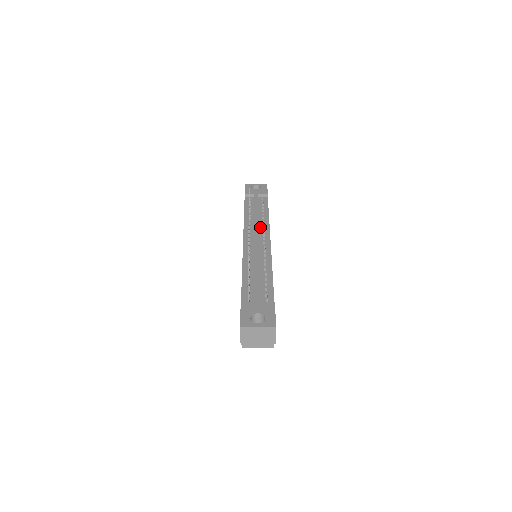
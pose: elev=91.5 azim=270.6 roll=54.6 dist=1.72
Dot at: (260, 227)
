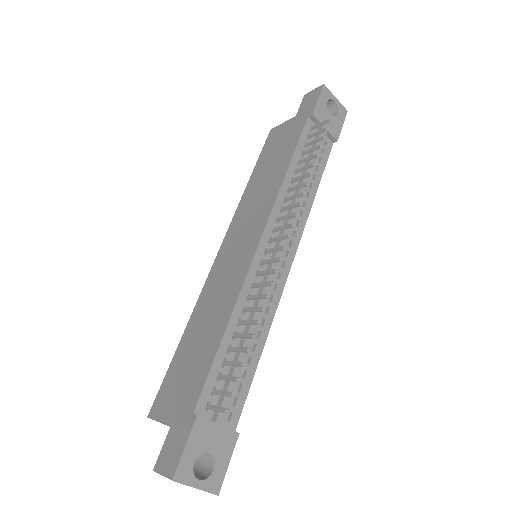
Dot at: (295, 218)
